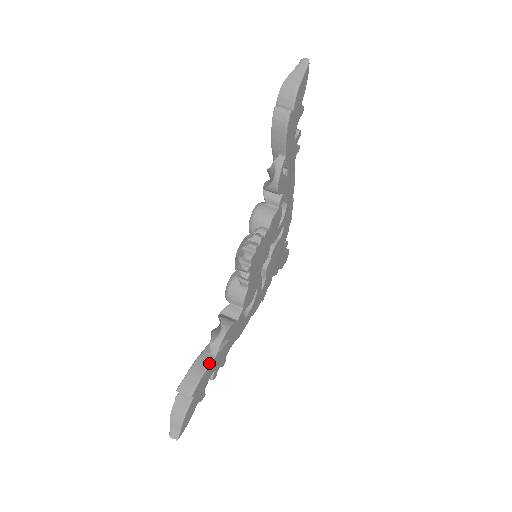
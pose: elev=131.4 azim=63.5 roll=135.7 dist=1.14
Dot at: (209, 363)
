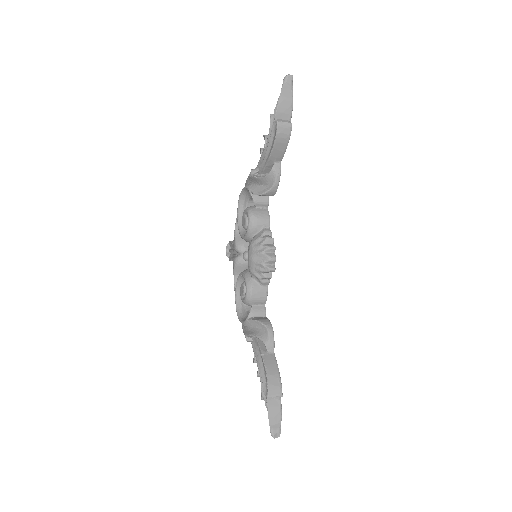
Dot at: (276, 361)
